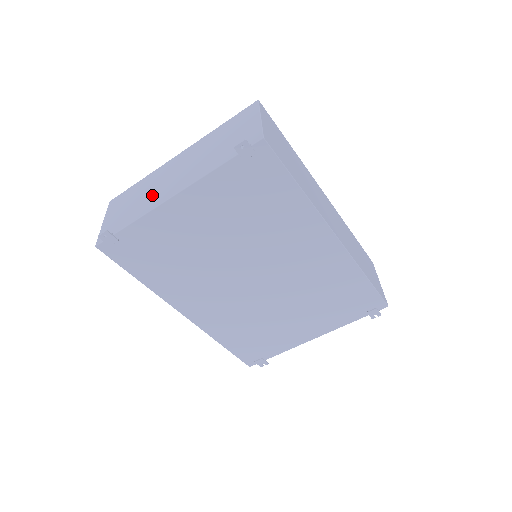
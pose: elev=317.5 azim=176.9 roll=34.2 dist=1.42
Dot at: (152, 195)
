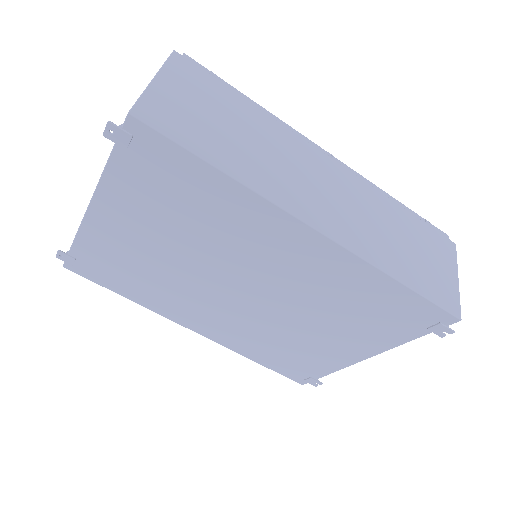
Dot at: occluded
